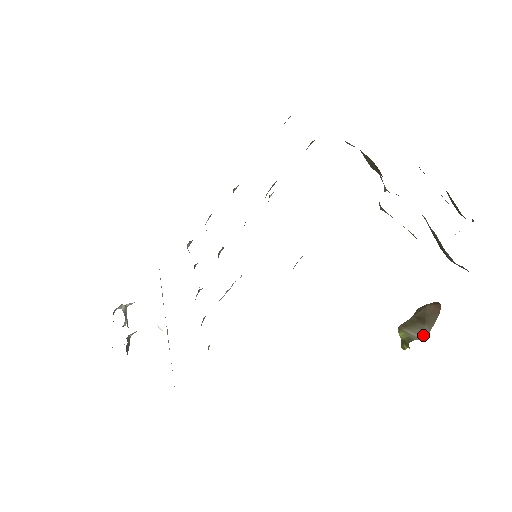
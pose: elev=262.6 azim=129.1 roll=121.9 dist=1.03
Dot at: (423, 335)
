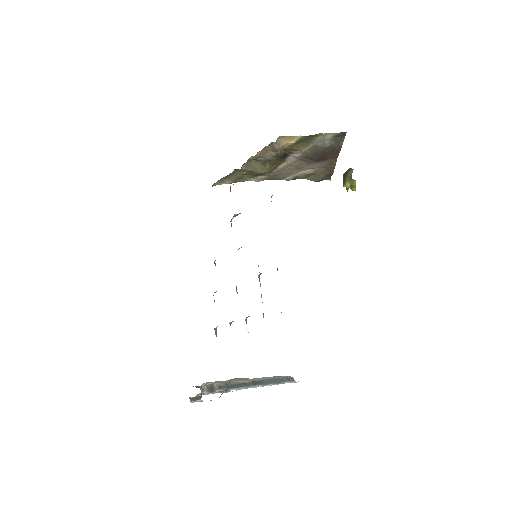
Dot at: (352, 171)
